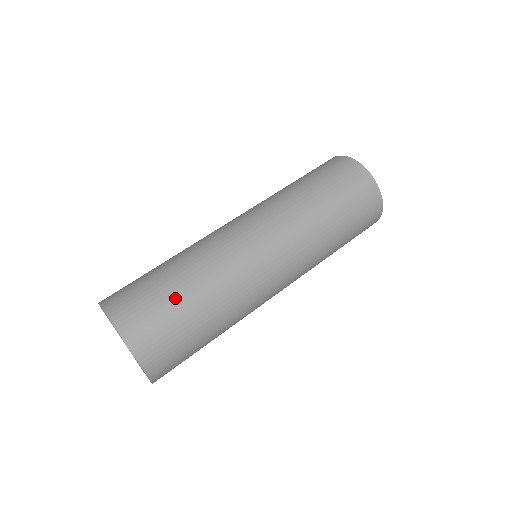
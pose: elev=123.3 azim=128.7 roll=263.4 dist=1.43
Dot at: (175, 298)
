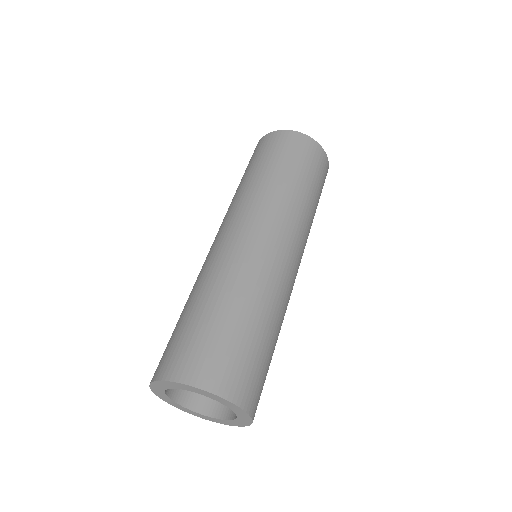
Dot at: (188, 319)
